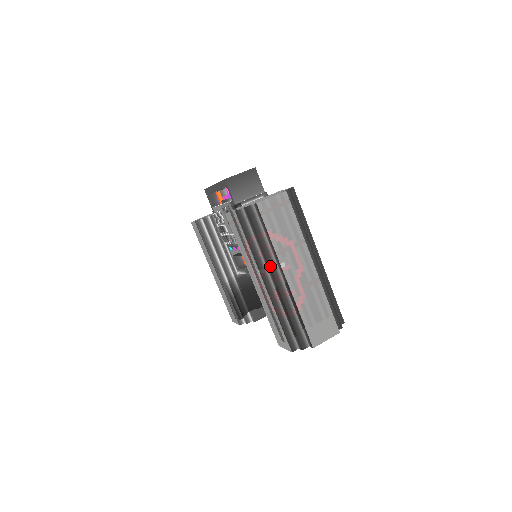
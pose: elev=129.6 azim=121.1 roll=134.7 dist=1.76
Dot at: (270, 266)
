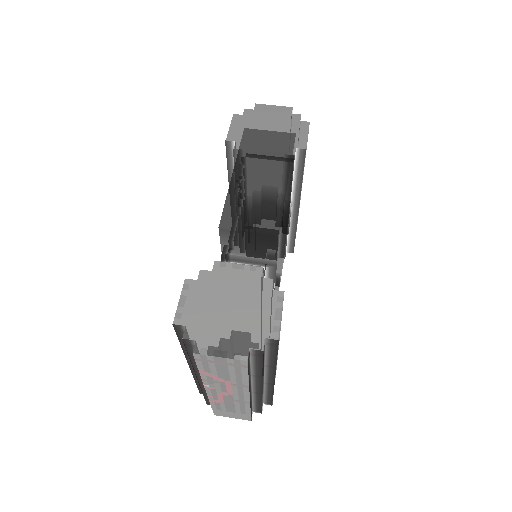
Dot at: (196, 371)
